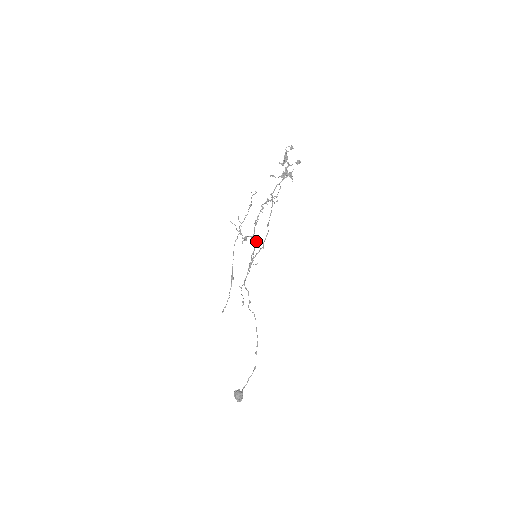
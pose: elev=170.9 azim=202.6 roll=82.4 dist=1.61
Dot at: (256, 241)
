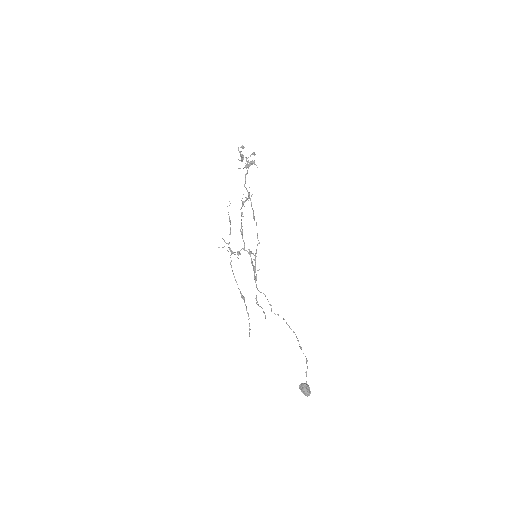
Dot at: (249, 251)
